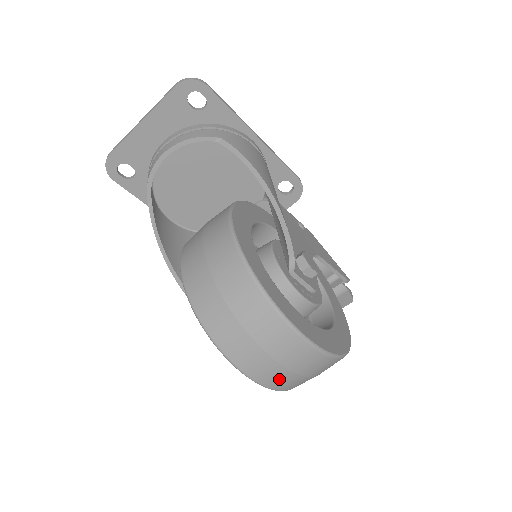
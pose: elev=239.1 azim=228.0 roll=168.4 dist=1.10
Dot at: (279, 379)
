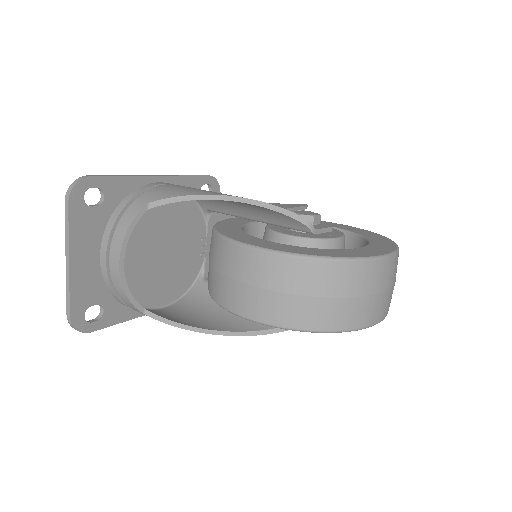
Dot at: (388, 303)
